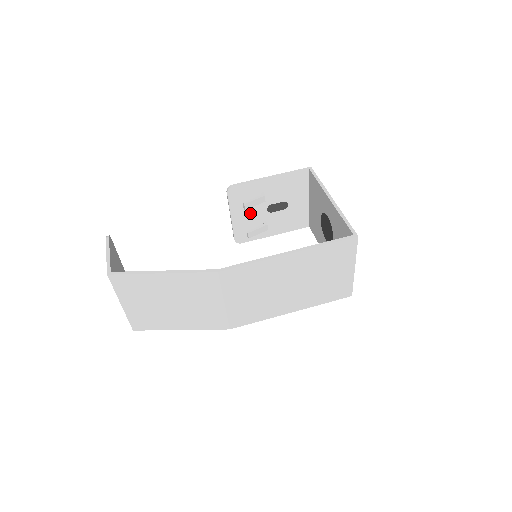
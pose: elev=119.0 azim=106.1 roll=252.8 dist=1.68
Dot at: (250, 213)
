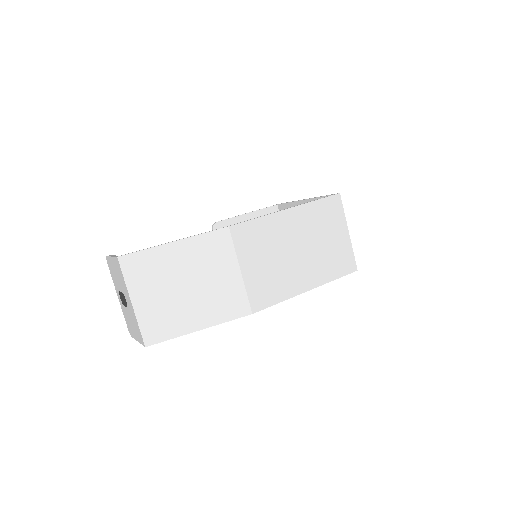
Dot at: occluded
